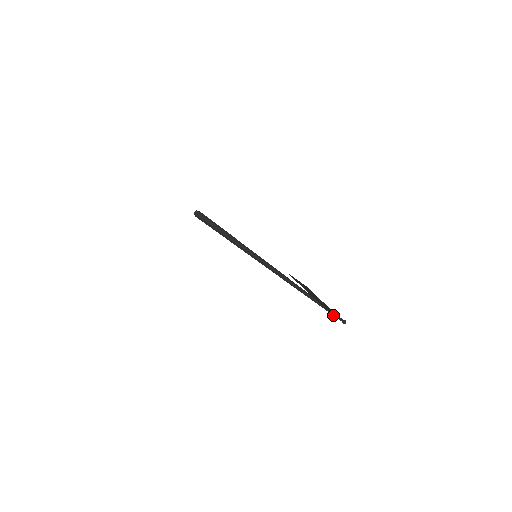
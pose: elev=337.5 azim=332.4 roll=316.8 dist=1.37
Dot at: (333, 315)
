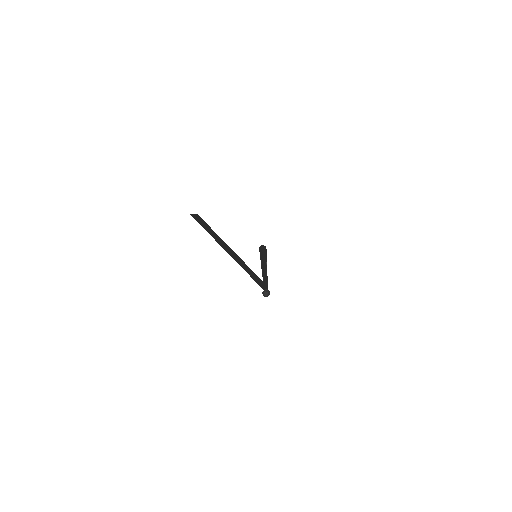
Dot at: occluded
